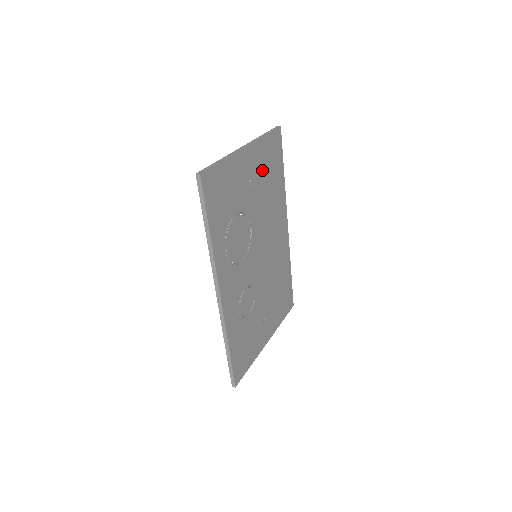
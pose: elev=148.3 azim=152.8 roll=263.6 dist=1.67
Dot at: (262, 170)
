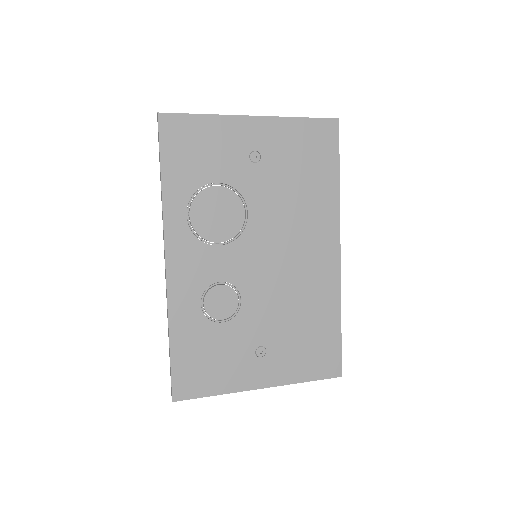
Dot at: (286, 155)
